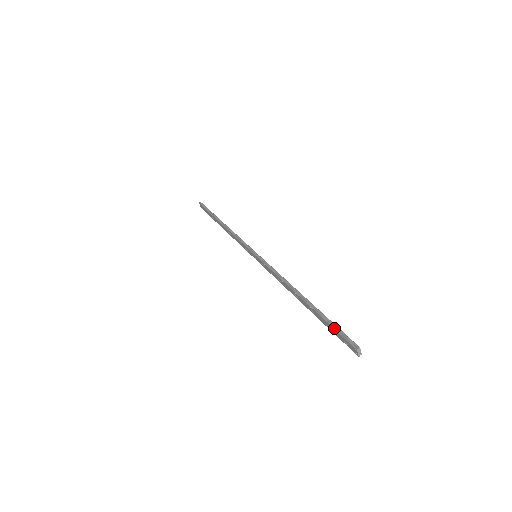
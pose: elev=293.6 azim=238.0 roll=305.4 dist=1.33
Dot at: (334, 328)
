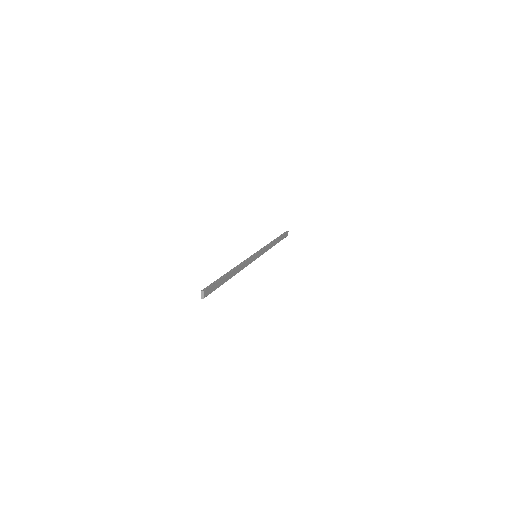
Dot at: (212, 283)
